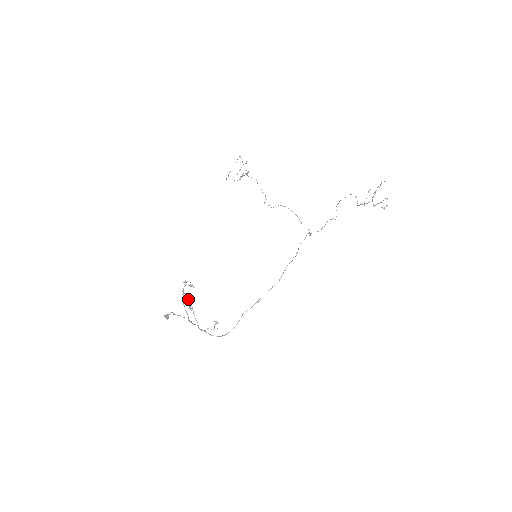
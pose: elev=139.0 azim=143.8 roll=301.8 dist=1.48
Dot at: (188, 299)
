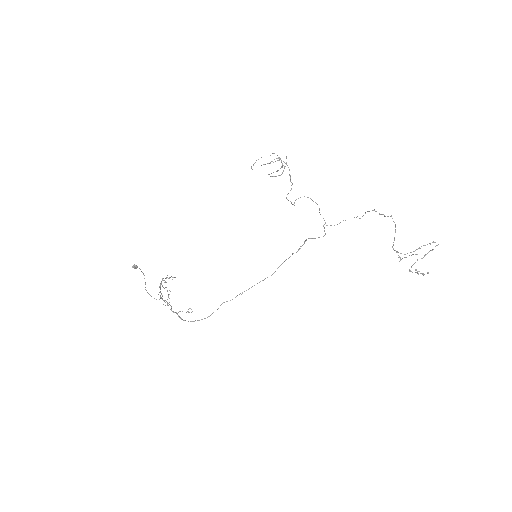
Dot at: occluded
